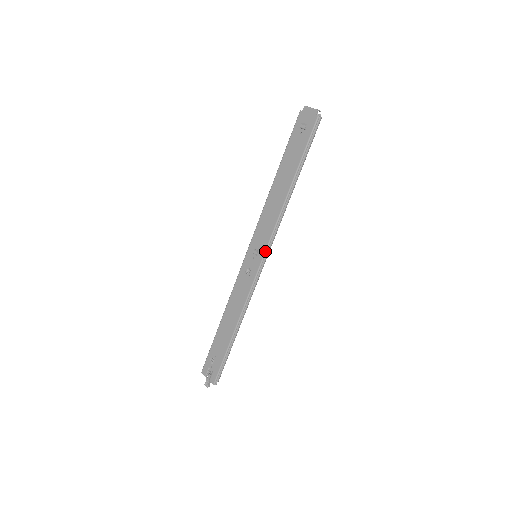
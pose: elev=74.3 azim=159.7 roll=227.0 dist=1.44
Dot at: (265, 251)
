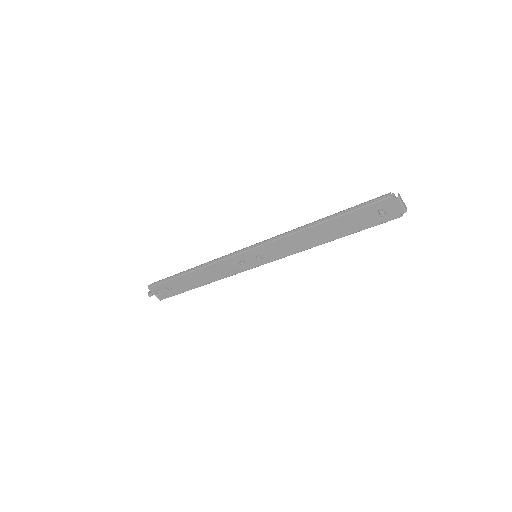
Dot at: (269, 262)
